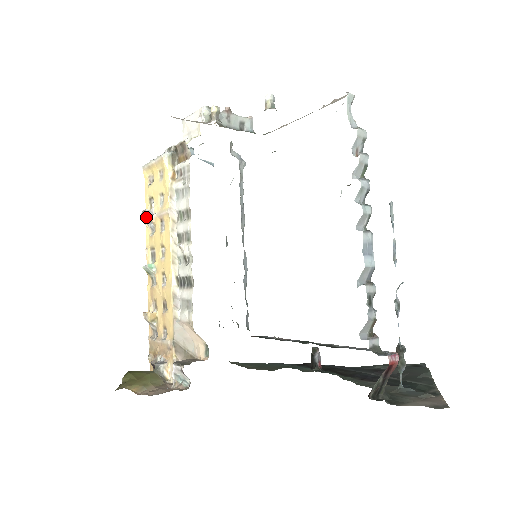
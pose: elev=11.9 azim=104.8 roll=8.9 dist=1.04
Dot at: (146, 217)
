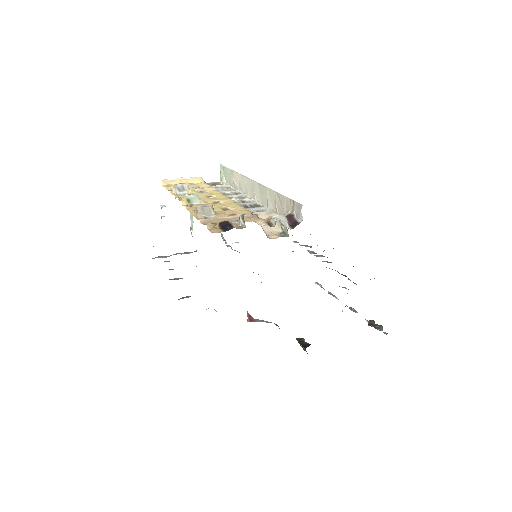
Dot at: (184, 185)
